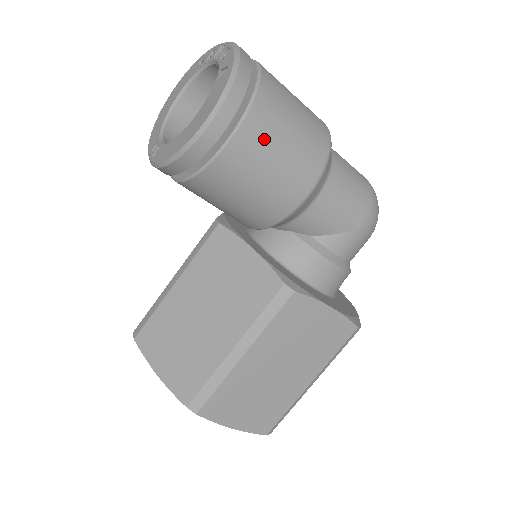
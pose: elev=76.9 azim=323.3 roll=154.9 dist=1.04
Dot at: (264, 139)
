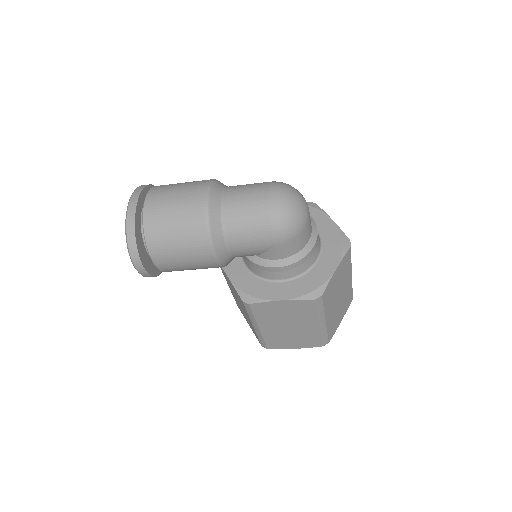
Dot at: (167, 256)
